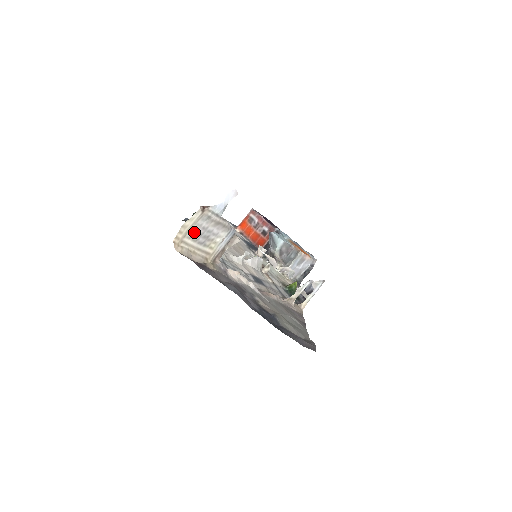
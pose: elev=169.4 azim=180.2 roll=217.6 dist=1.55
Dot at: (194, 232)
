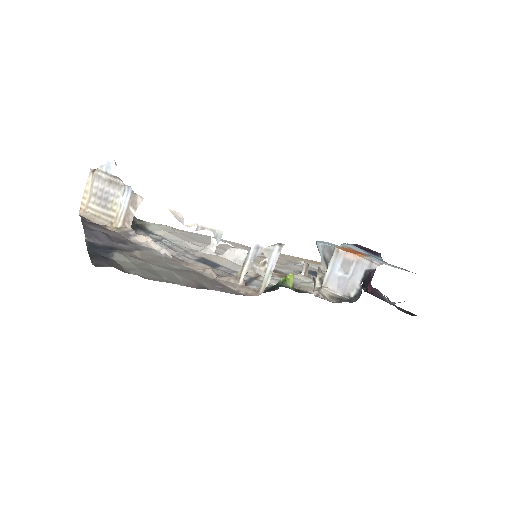
Dot at: (95, 196)
